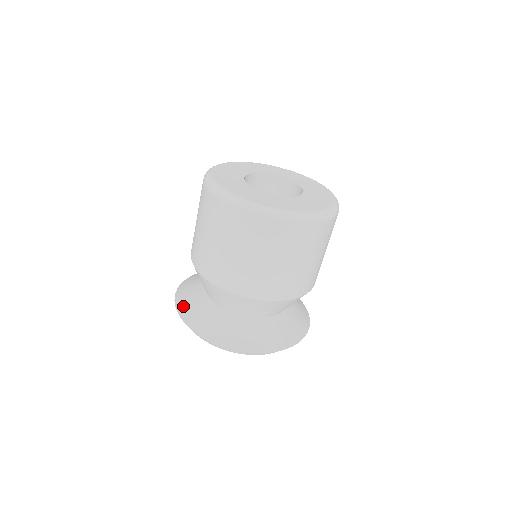
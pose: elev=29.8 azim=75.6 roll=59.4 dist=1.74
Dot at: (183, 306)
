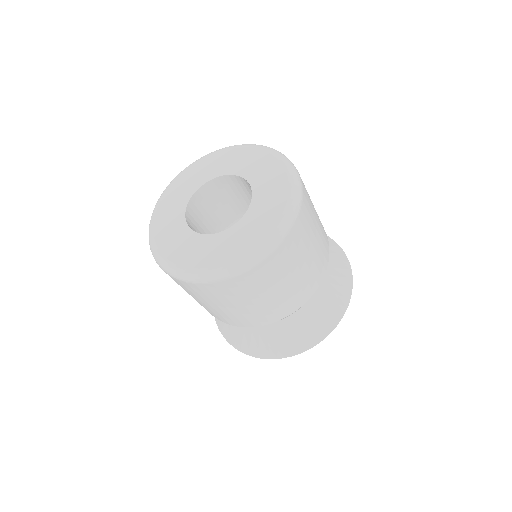
Dot at: occluded
